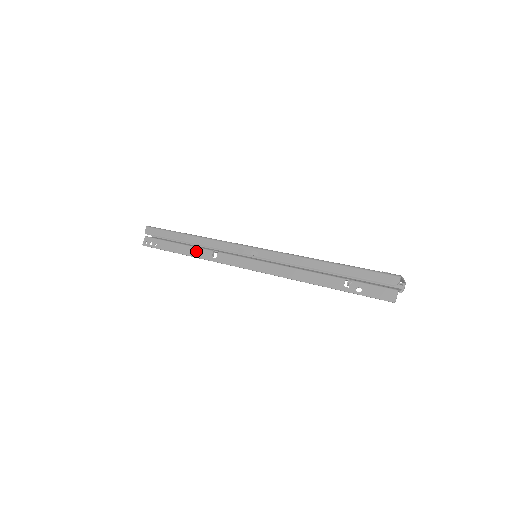
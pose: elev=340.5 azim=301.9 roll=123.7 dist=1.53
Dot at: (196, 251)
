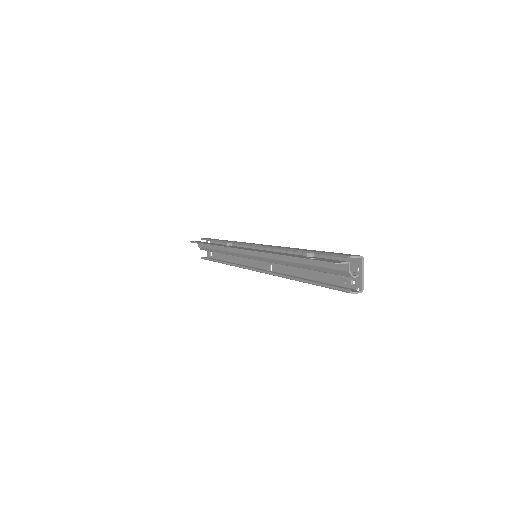
Dot at: (219, 244)
